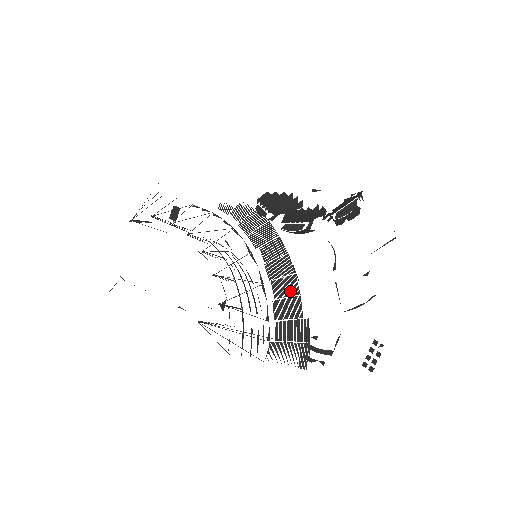
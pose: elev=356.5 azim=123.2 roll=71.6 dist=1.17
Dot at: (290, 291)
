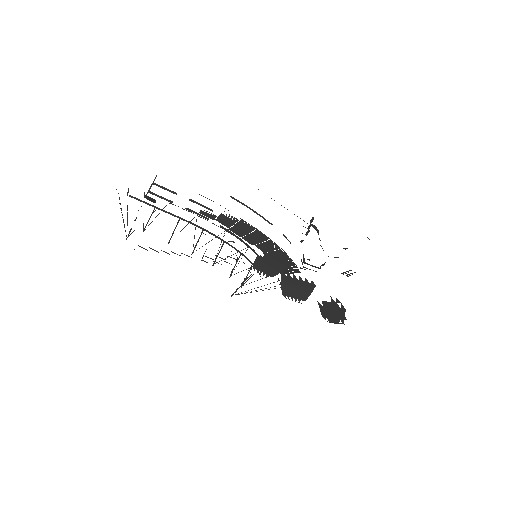
Dot at: occluded
